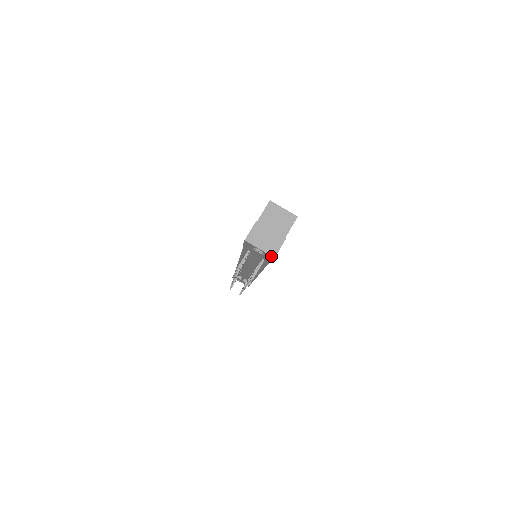
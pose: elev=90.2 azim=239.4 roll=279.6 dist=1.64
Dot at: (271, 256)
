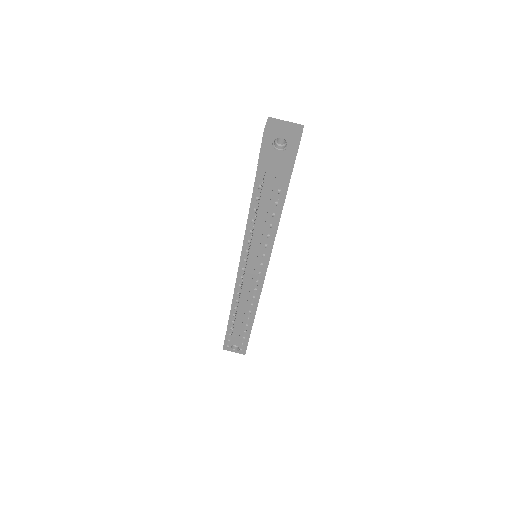
Dot at: (297, 138)
